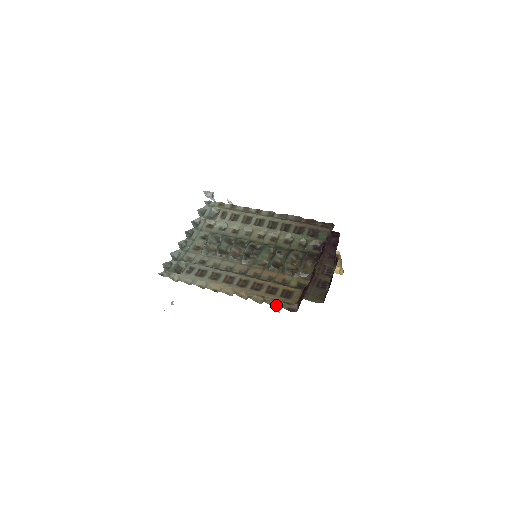
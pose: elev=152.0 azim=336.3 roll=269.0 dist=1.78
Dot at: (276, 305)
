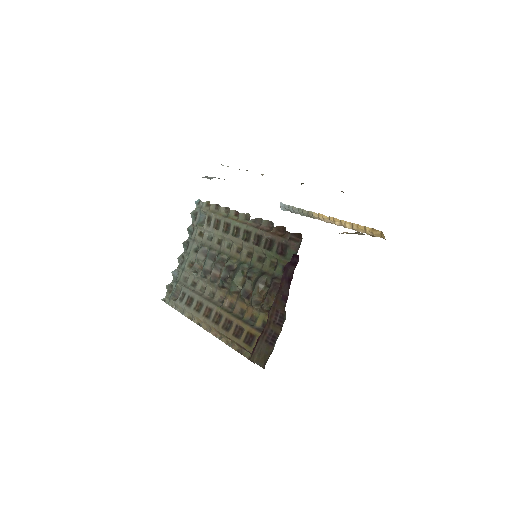
Dot at: (240, 351)
